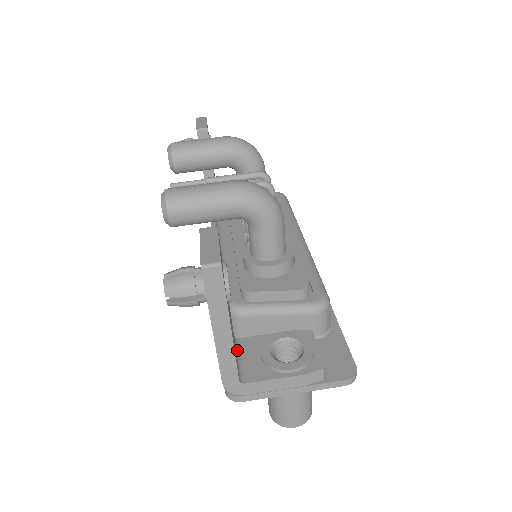
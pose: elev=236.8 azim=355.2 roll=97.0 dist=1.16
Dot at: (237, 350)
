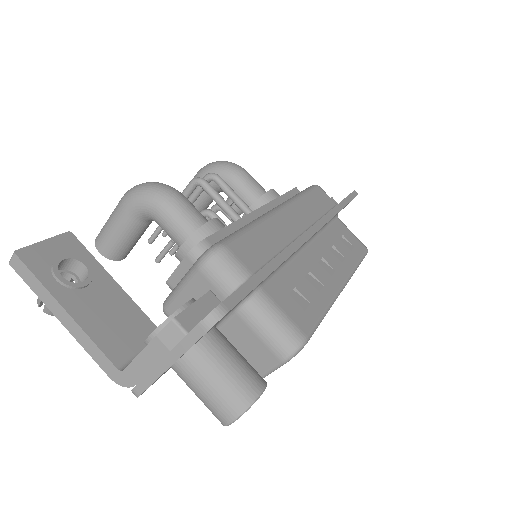
Dot at: occluded
